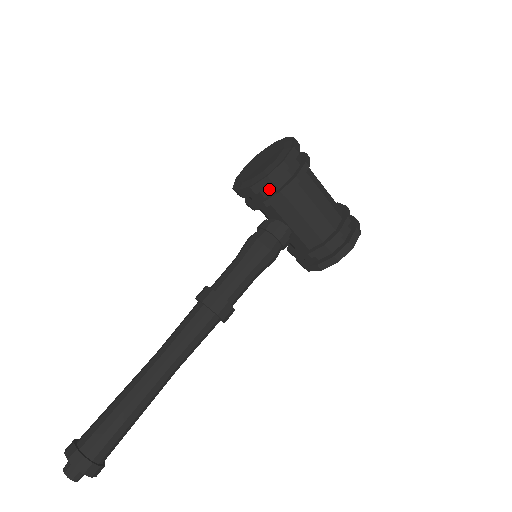
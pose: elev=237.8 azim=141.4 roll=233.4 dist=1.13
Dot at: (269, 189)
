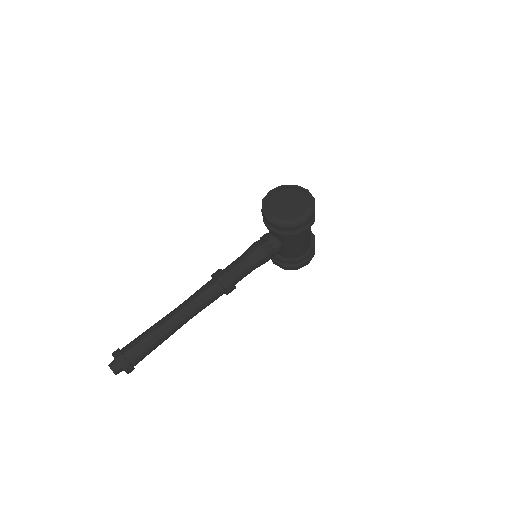
Dot at: occluded
